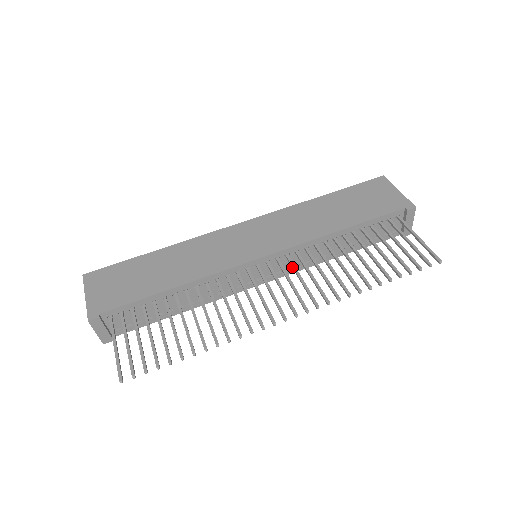
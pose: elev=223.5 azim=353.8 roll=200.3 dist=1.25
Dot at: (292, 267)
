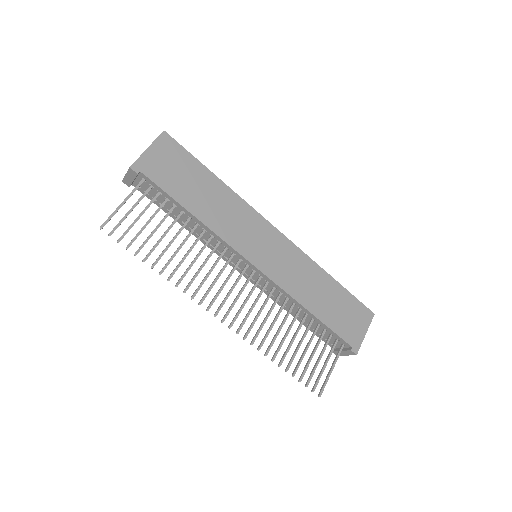
Dot at: (260, 292)
